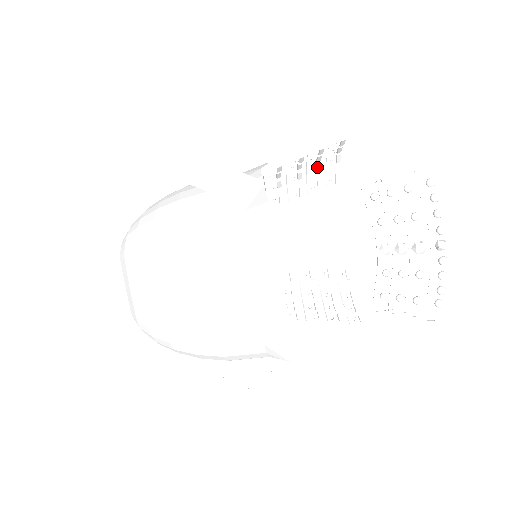
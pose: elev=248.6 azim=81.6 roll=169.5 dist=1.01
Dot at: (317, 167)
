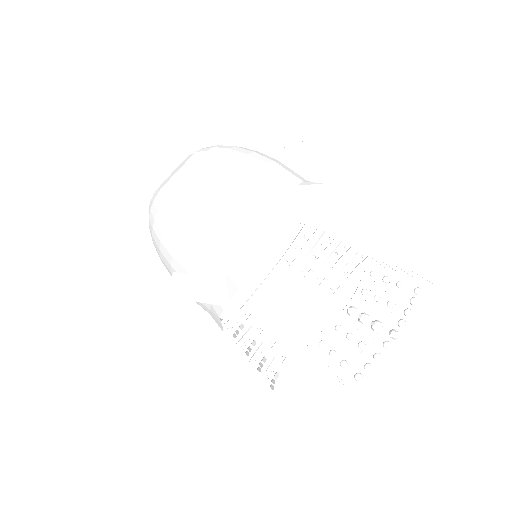
Dot at: (335, 265)
